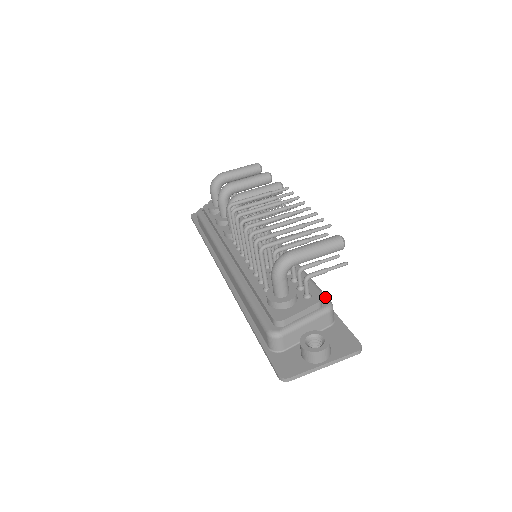
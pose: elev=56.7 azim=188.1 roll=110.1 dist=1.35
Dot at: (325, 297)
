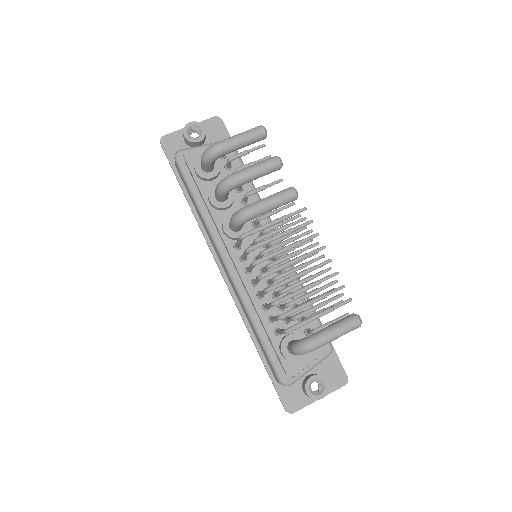
Dot at: occluded
